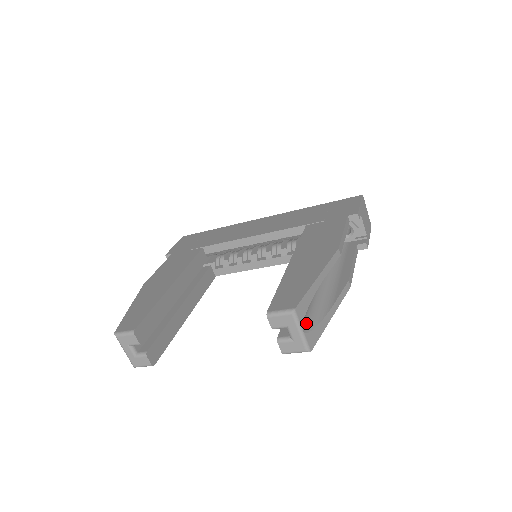
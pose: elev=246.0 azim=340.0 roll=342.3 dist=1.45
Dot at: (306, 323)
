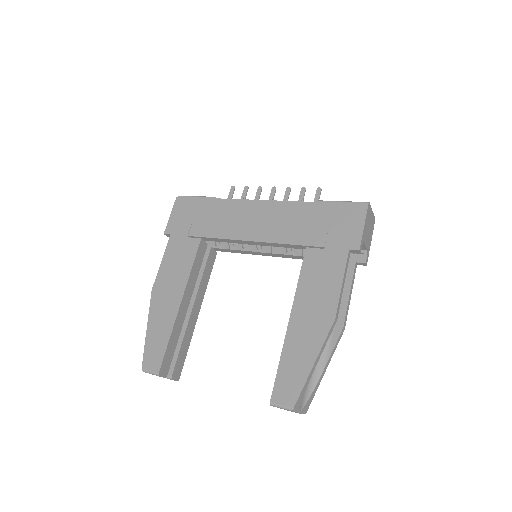
Dot at: (303, 399)
